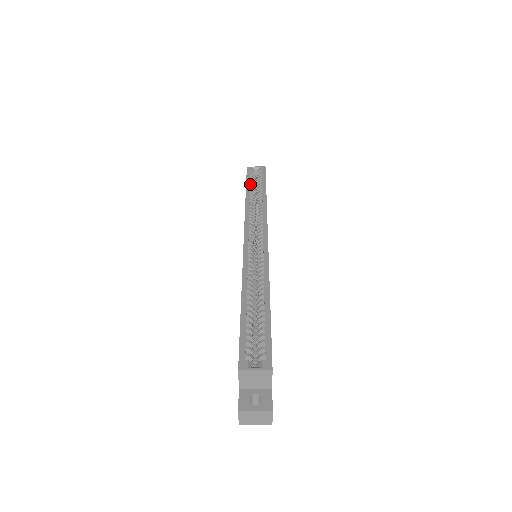
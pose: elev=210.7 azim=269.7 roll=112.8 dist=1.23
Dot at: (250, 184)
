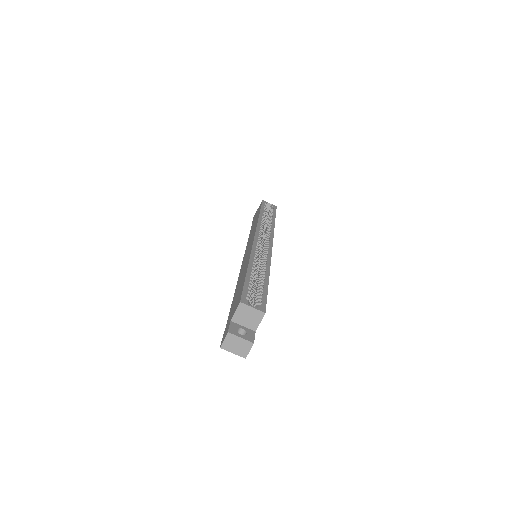
Dot at: (263, 210)
